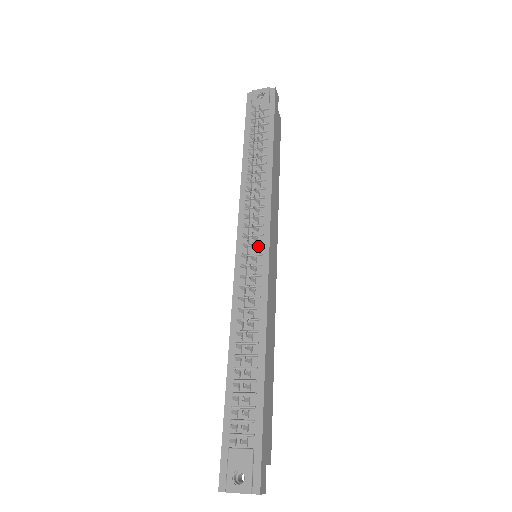
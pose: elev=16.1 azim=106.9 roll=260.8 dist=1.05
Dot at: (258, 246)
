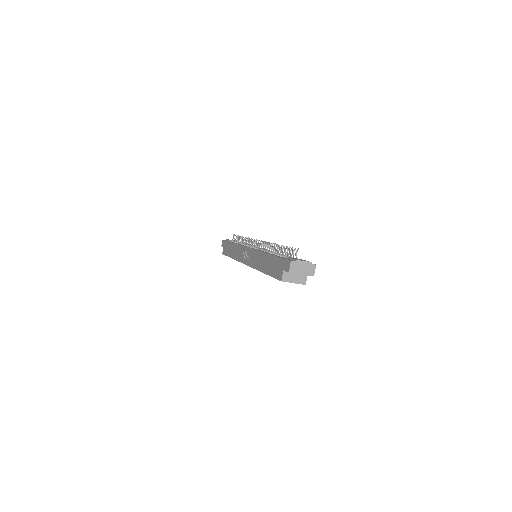
Dot at: occluded
